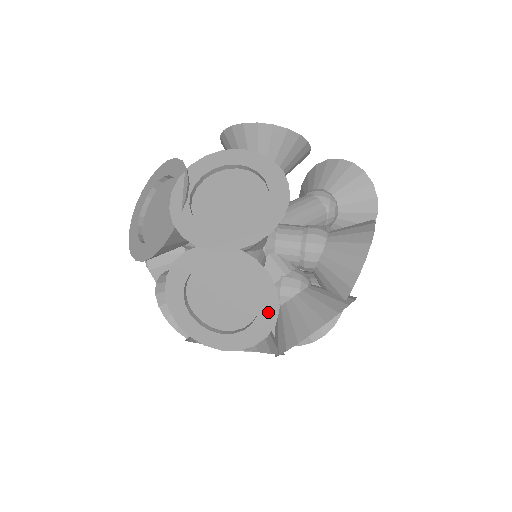
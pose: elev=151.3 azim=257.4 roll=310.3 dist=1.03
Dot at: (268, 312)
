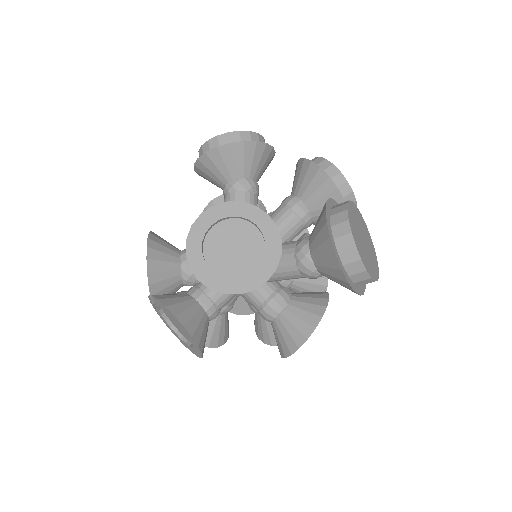
Dot at: occluded
